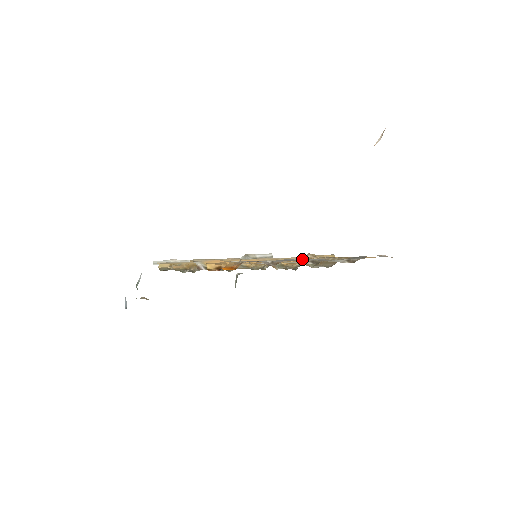
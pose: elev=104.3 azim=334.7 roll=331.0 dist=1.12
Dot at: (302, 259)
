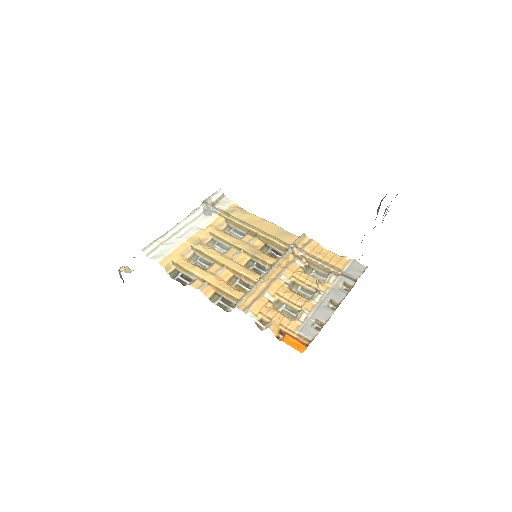
Dot at: (291, 253)
